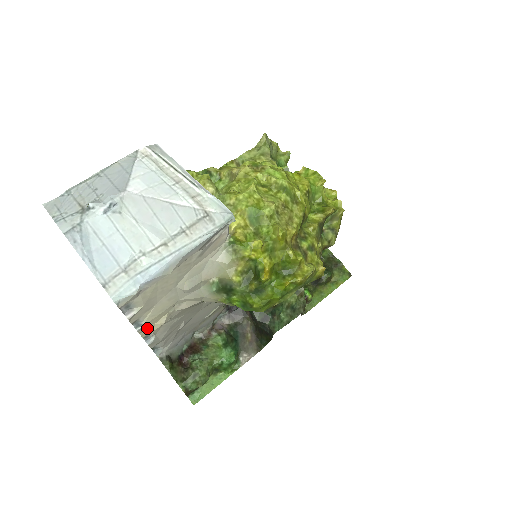
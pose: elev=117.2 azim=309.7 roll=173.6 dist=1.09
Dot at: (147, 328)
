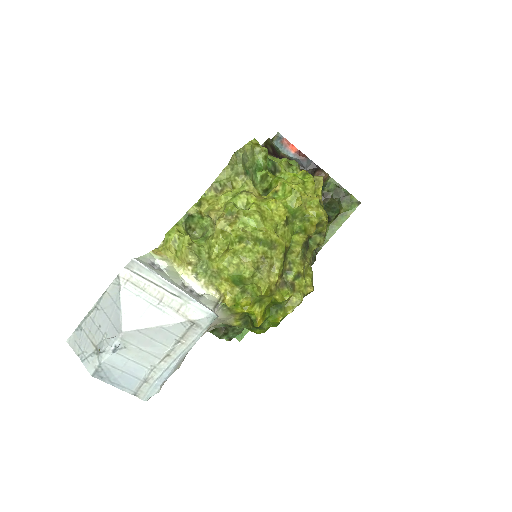
Dot at: occluded
